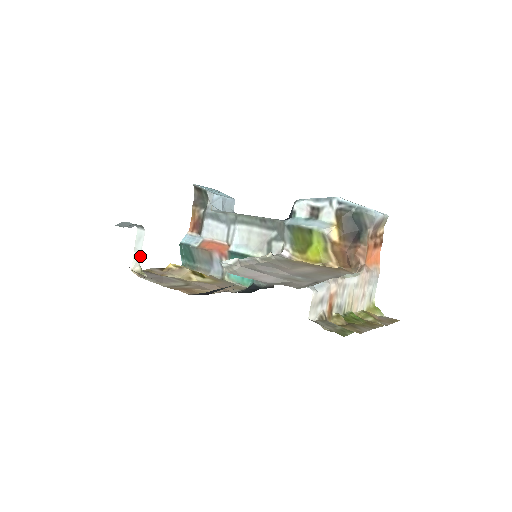
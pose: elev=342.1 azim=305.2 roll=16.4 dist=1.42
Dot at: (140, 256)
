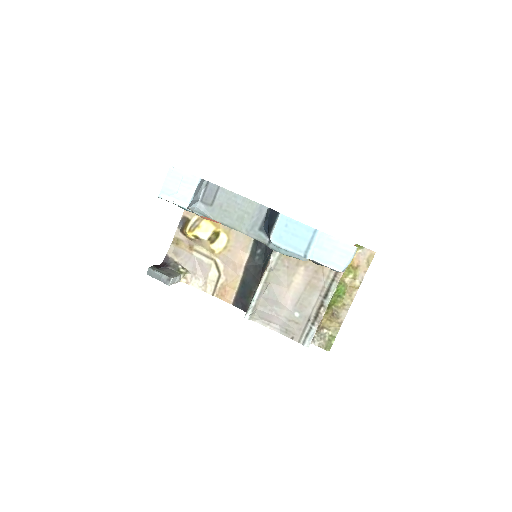
Dot at: (178, 276)
